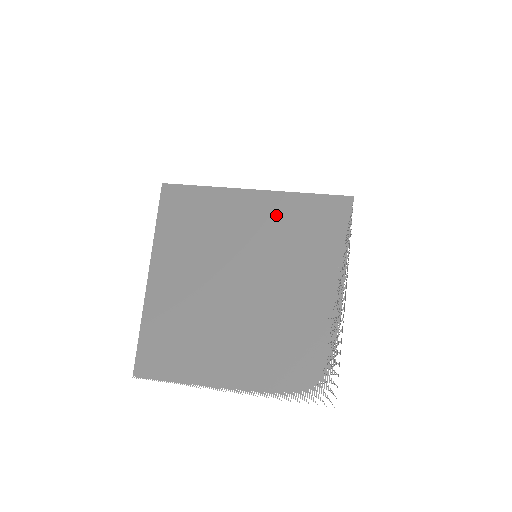
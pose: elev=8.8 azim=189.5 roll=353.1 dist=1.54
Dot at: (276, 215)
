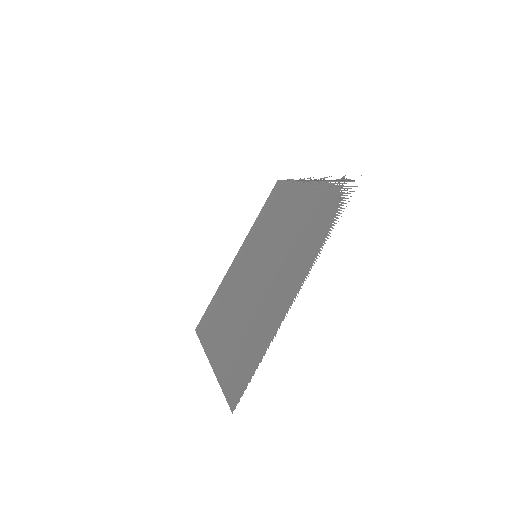
Dot at: (252, 238)
